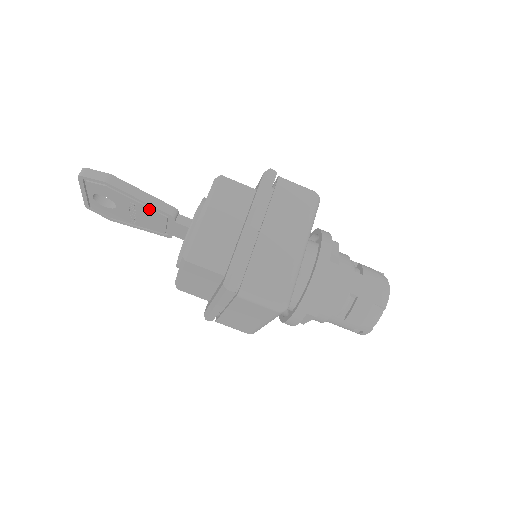
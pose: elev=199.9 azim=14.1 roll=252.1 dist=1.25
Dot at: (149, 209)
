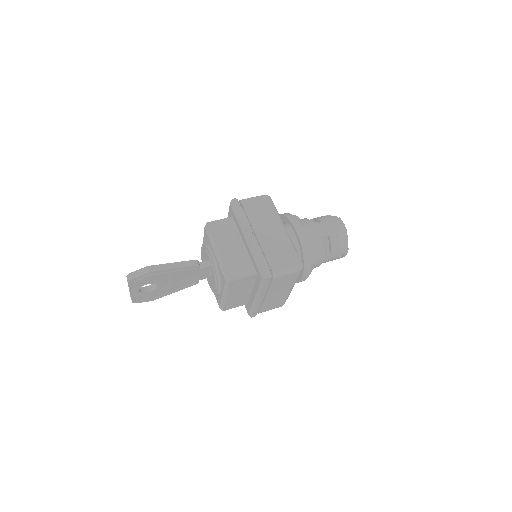
Dot at: (181, 271)
